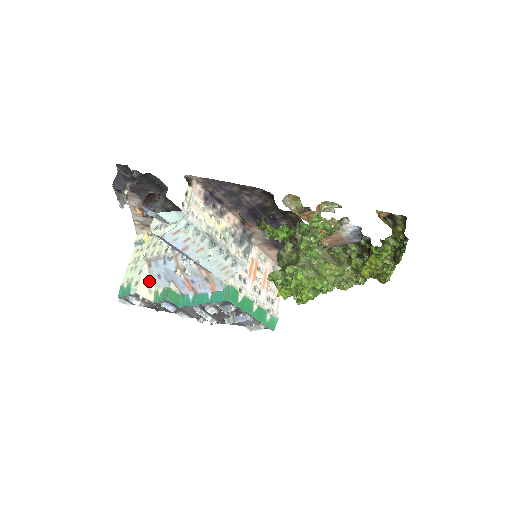
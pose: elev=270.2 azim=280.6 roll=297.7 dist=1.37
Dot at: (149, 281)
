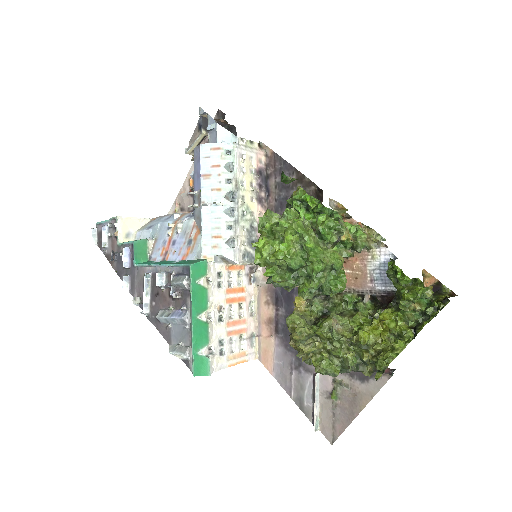
Dot at: (136, 230)
